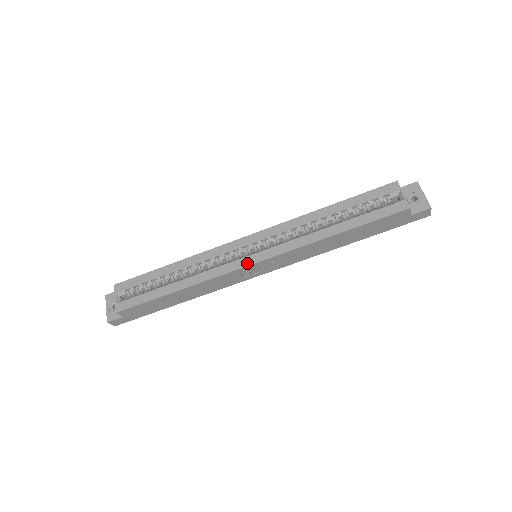
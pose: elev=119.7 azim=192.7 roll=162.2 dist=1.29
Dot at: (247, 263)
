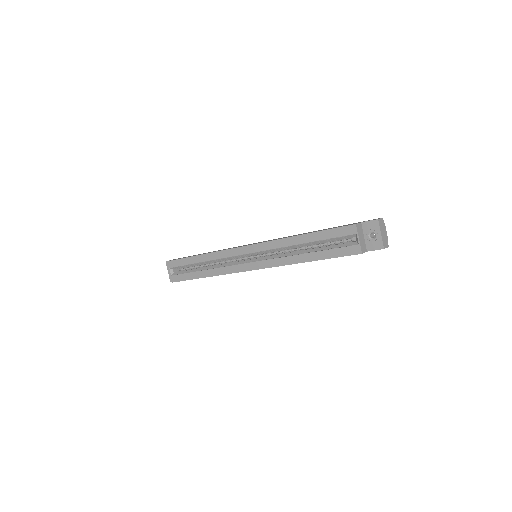
Dot at: (246, 269)
